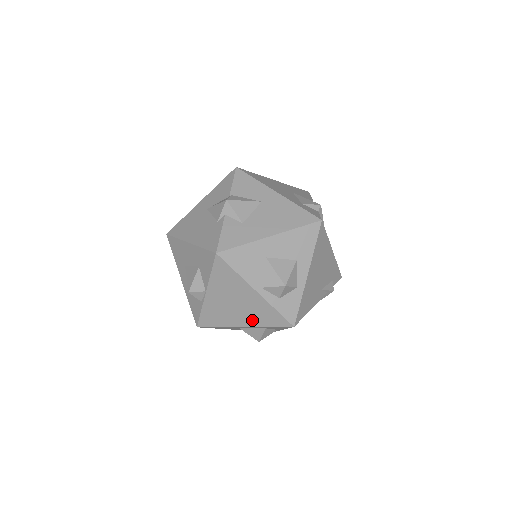
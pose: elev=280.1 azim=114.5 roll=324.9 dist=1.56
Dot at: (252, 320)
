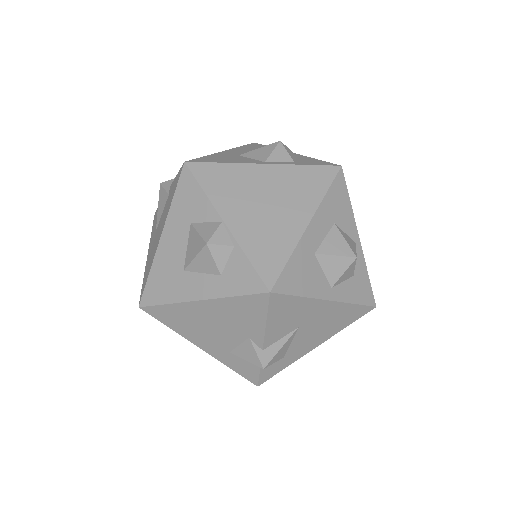
Dot at: (303, 204)
